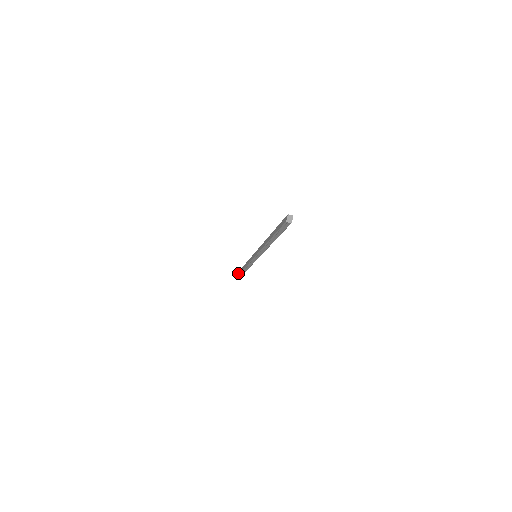
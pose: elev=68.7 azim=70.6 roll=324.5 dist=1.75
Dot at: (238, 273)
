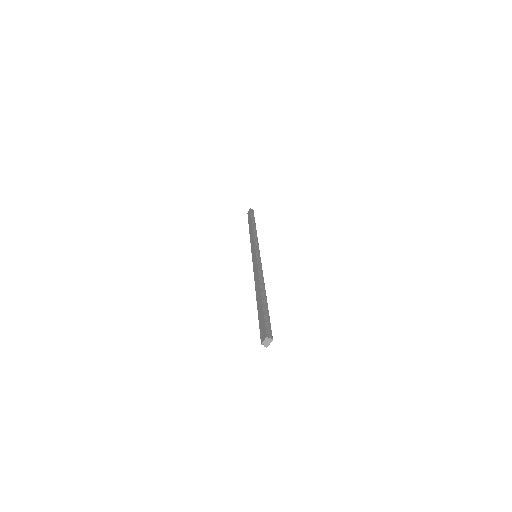
Dot at: (249, 218)
